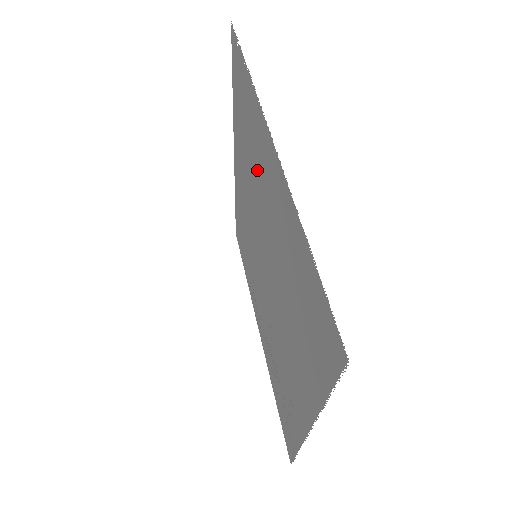
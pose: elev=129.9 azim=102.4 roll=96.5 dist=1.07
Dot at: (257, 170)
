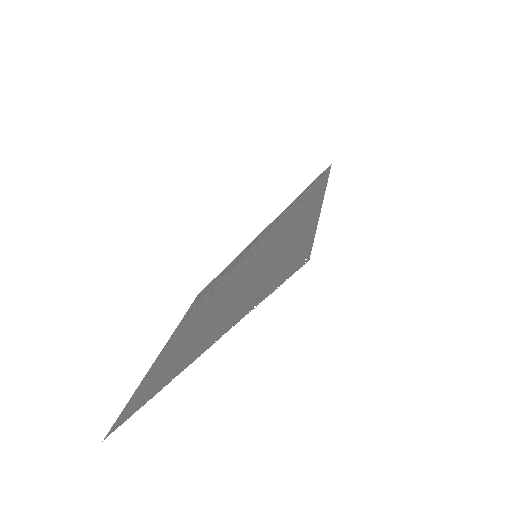
Dot at: (236, 301)
